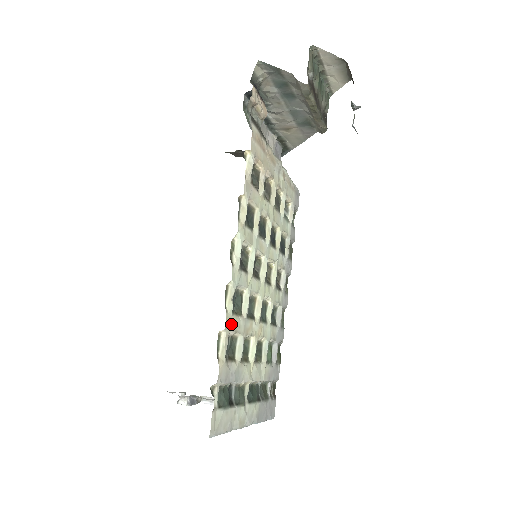
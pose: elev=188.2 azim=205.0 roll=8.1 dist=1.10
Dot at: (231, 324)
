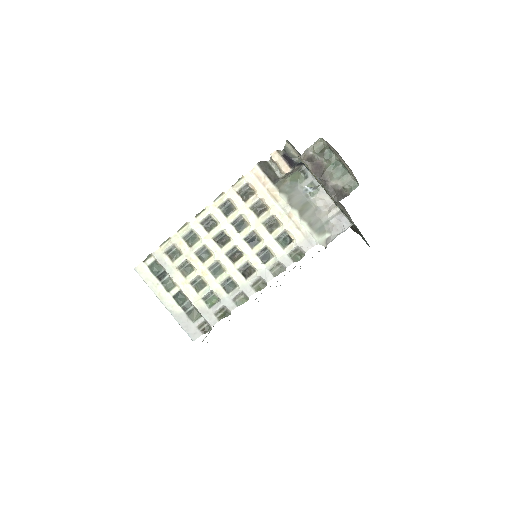
Dot at: (178, 241)
